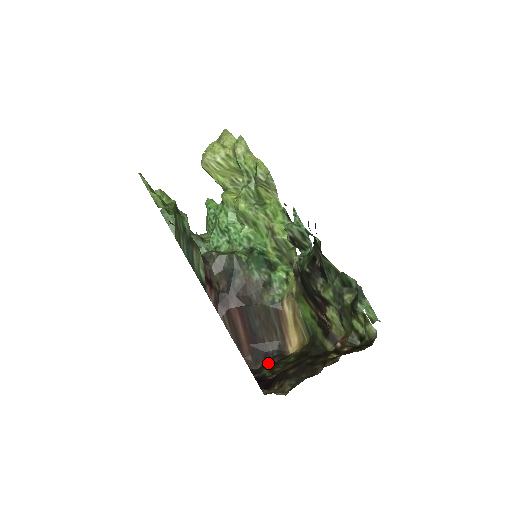
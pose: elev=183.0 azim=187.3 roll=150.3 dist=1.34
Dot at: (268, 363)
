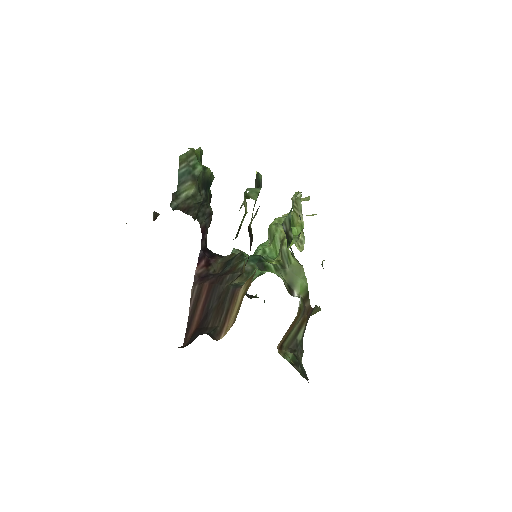
Dot at: occluded
